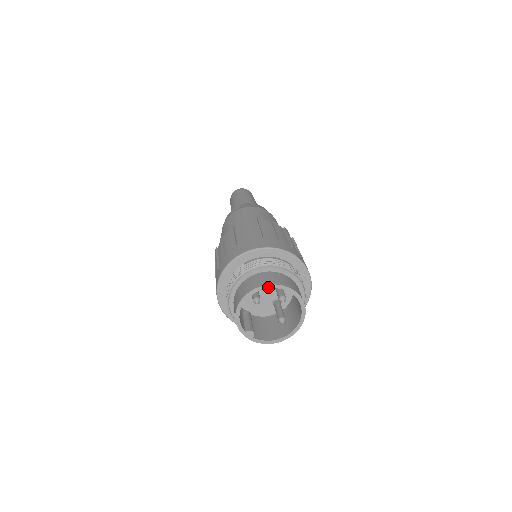
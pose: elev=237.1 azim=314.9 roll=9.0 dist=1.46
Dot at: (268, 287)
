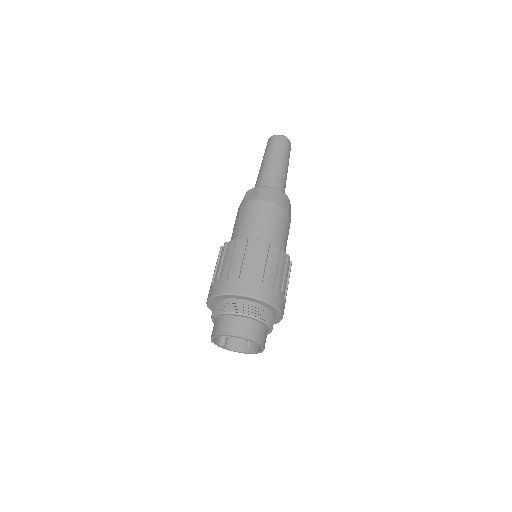
Dot at: (234, 336)
